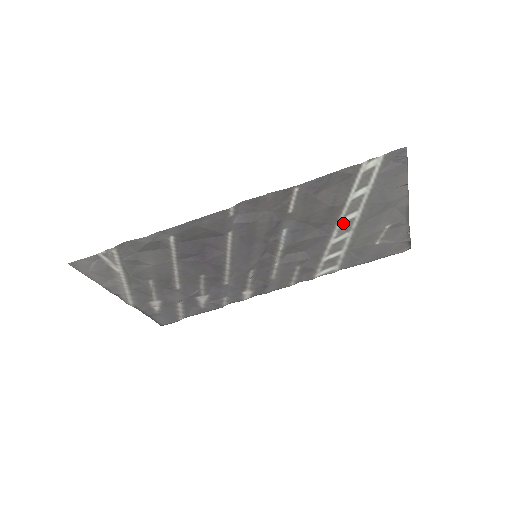
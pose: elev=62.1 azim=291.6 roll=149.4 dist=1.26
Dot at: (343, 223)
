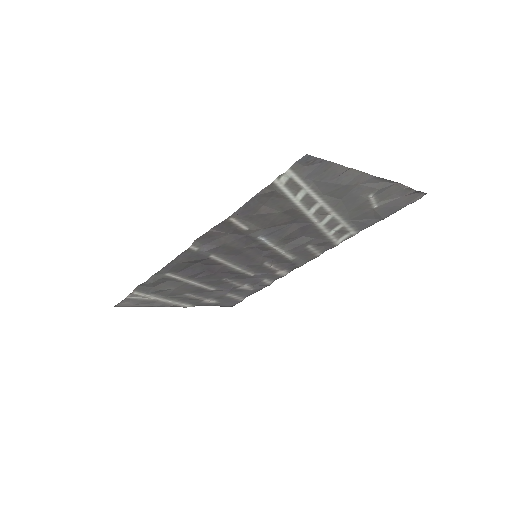
Dot at: (315, 212)
